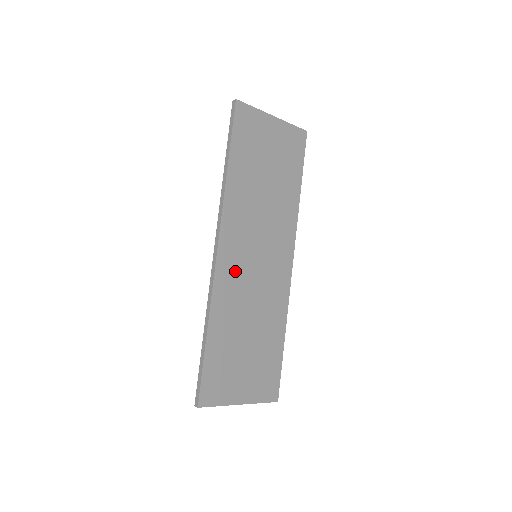
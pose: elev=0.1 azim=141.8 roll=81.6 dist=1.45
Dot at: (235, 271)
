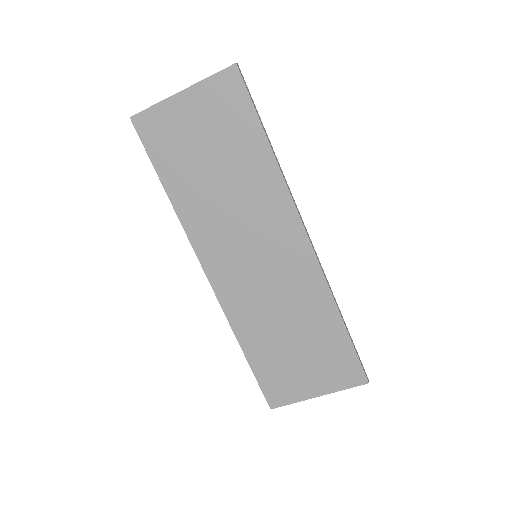
Dot at: (238, 285)
